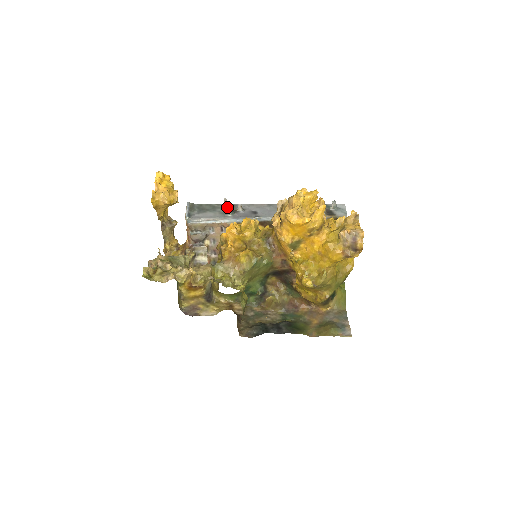
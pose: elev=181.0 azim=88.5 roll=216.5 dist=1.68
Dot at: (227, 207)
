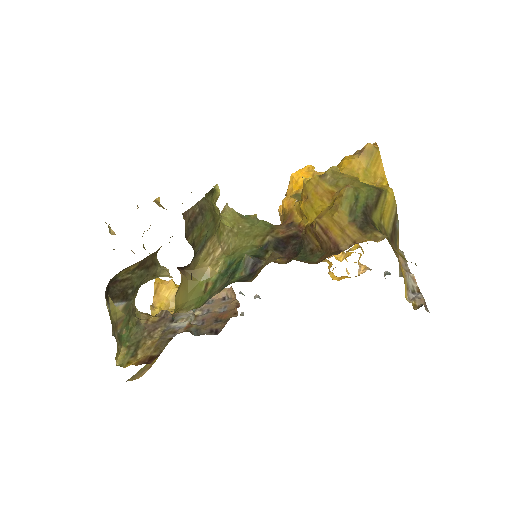
Dot at: occluded
